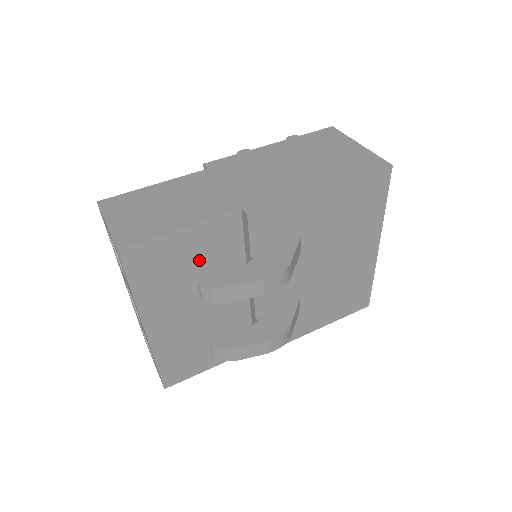
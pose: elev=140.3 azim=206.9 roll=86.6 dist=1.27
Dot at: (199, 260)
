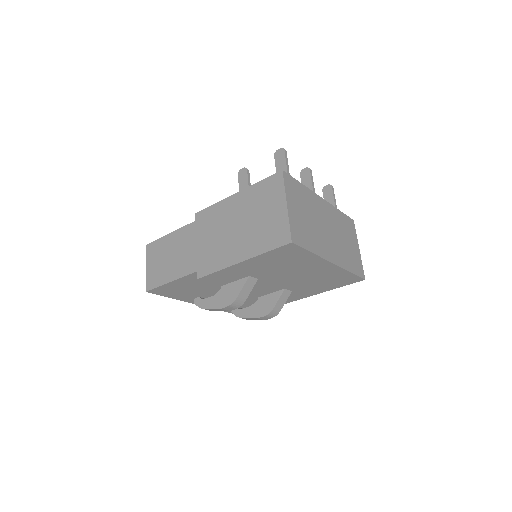
Dot at: (195, 286)
